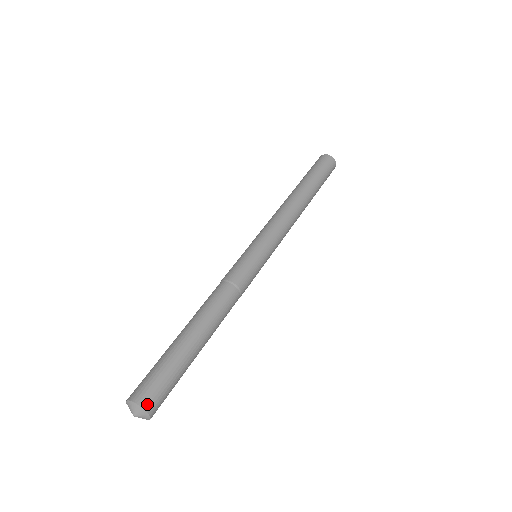
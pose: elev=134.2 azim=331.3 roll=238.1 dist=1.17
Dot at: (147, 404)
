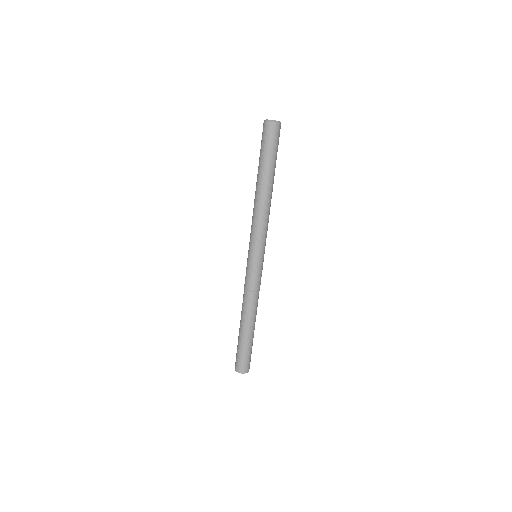
Dot at: (242, 371)
